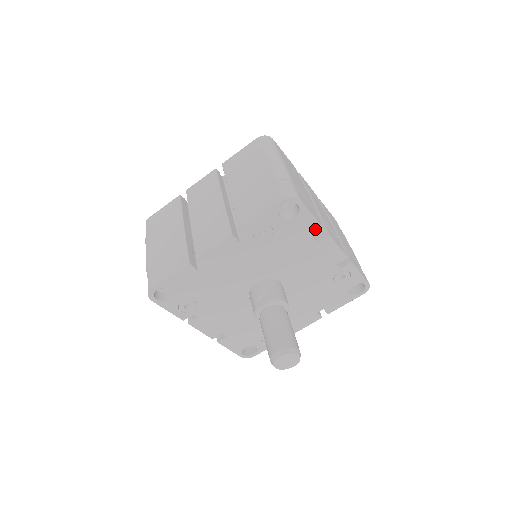
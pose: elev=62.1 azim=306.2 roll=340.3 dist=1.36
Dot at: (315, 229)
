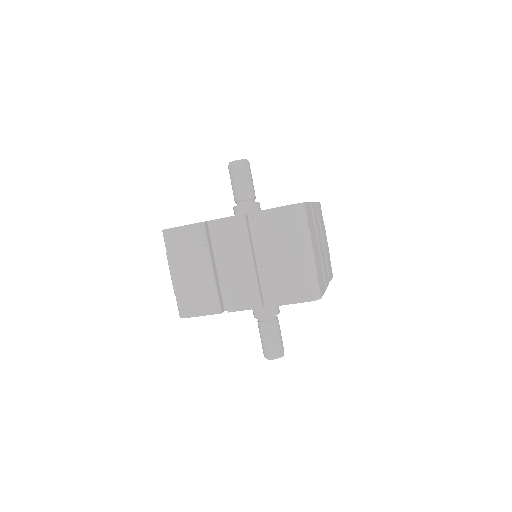
Dot at: occluded
